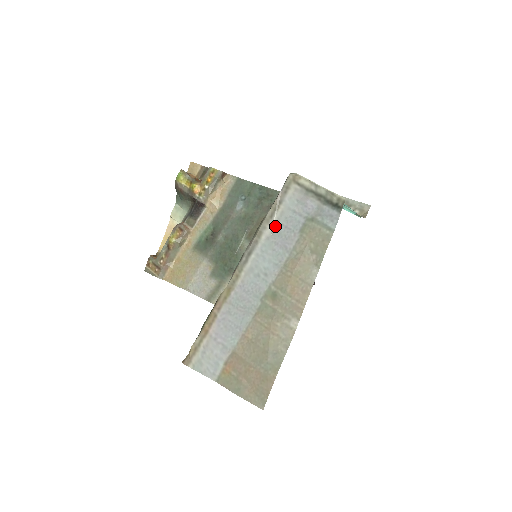
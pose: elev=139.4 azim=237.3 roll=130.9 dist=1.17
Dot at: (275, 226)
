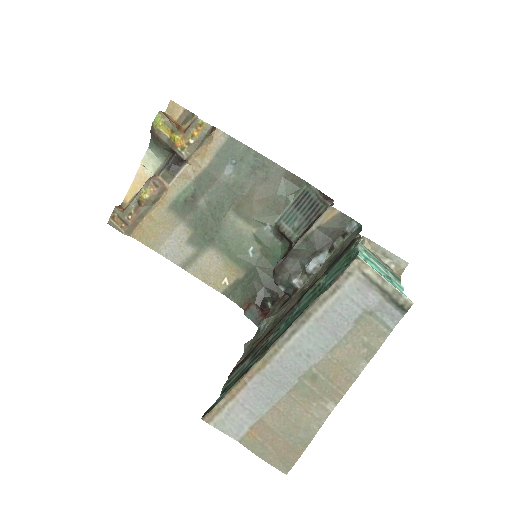
Dot at: (328, 310)
